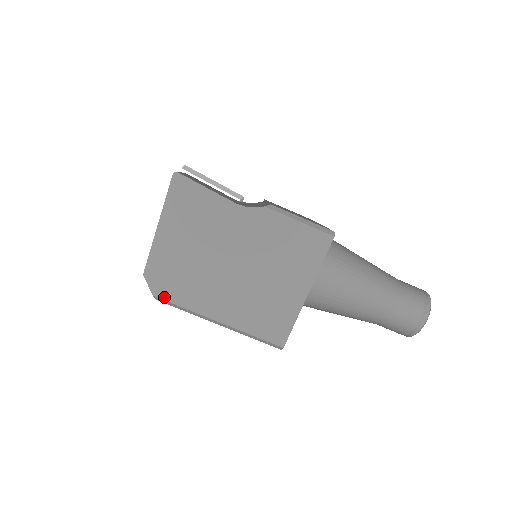
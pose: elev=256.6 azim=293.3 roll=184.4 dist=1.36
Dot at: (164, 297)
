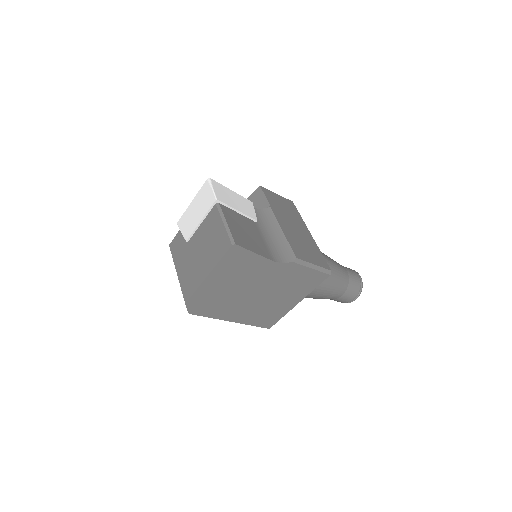
Dot at: (197, 314)
